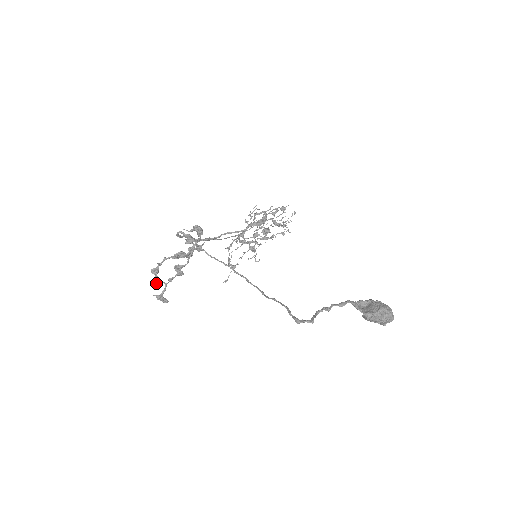
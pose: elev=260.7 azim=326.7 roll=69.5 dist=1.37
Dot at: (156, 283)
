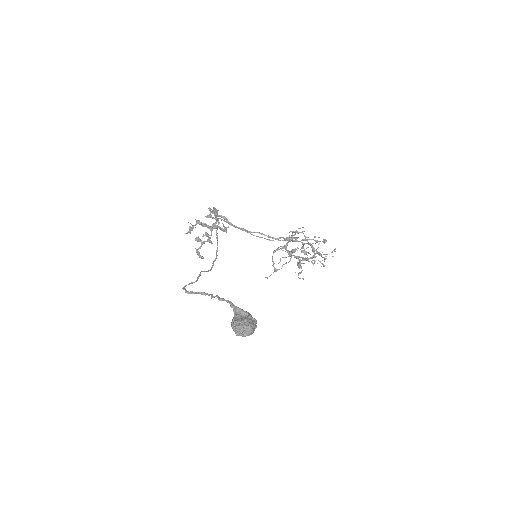
Dot at: (198, 240)
